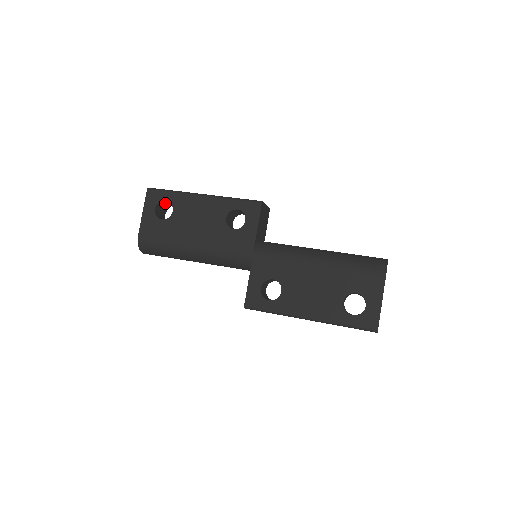
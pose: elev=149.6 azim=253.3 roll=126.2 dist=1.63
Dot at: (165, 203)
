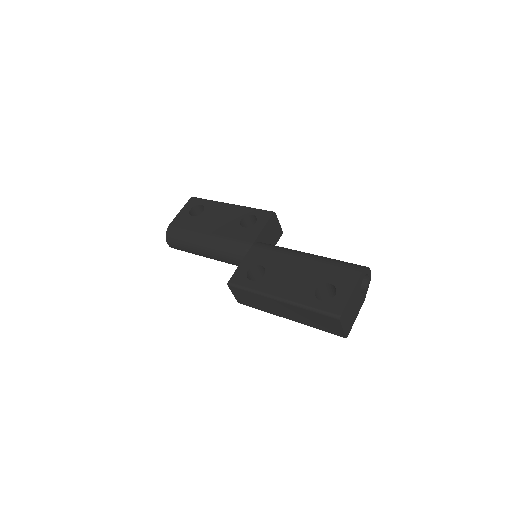
Dot at: (201, 210)
